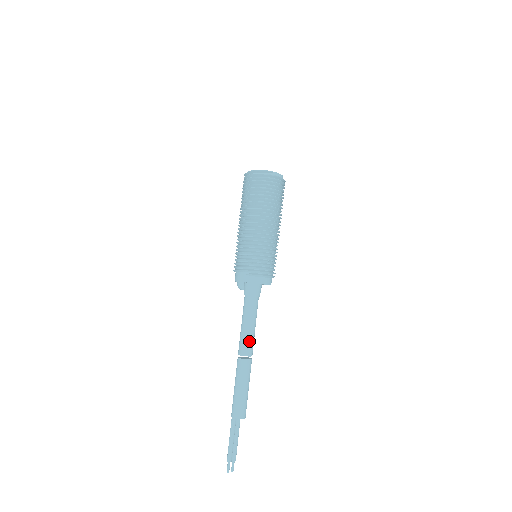
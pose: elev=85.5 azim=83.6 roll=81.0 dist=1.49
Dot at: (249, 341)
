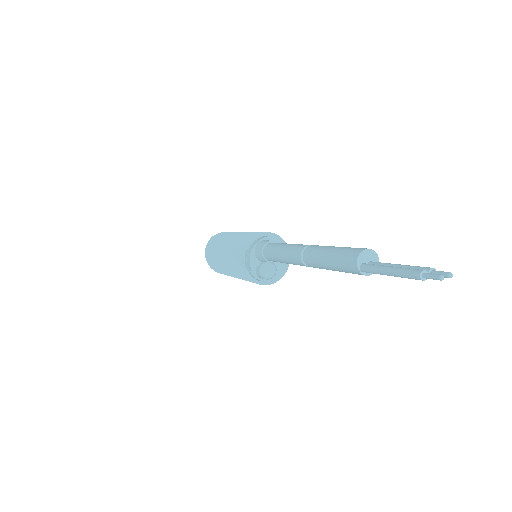
Dot at: (296, 245)
